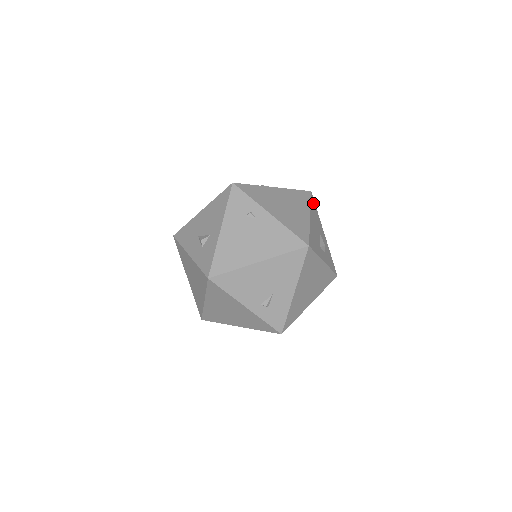
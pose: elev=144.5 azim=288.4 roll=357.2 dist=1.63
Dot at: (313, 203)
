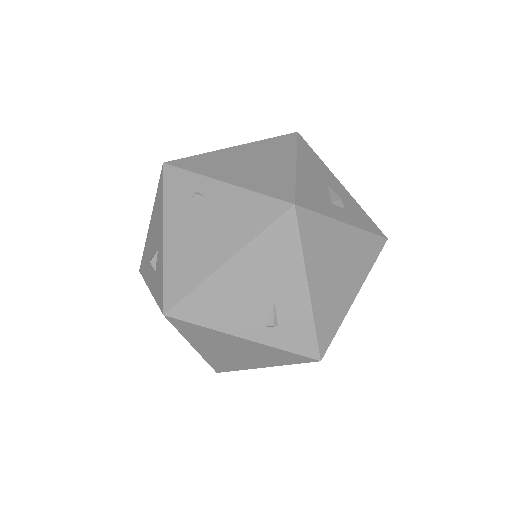
Dot at: (304, 146)
